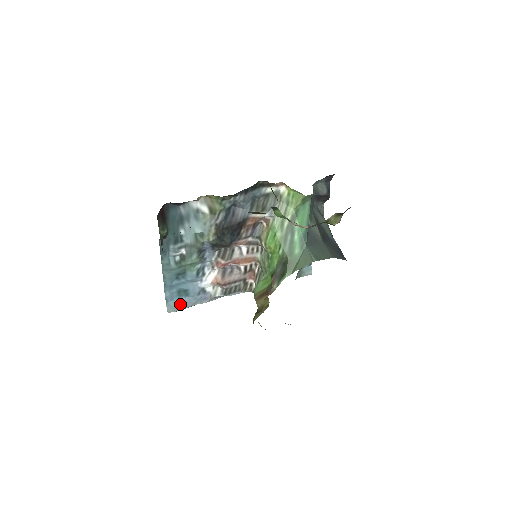
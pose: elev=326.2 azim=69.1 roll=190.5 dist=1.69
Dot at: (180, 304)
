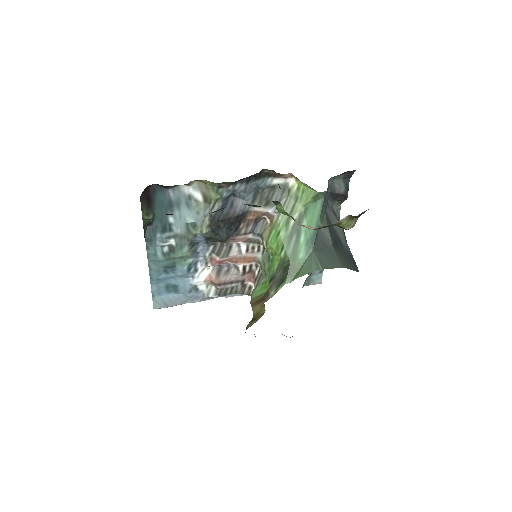
Dot at: (168, 300)
